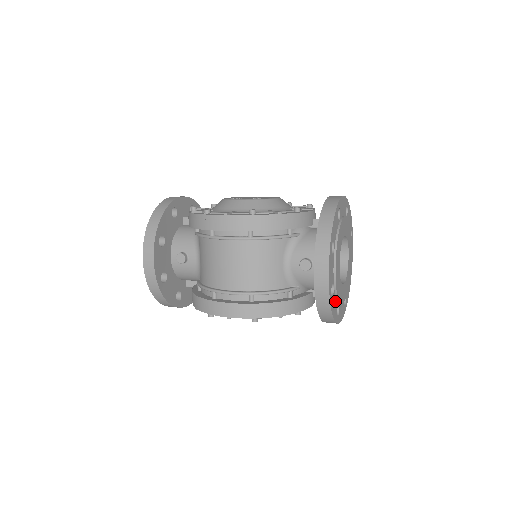
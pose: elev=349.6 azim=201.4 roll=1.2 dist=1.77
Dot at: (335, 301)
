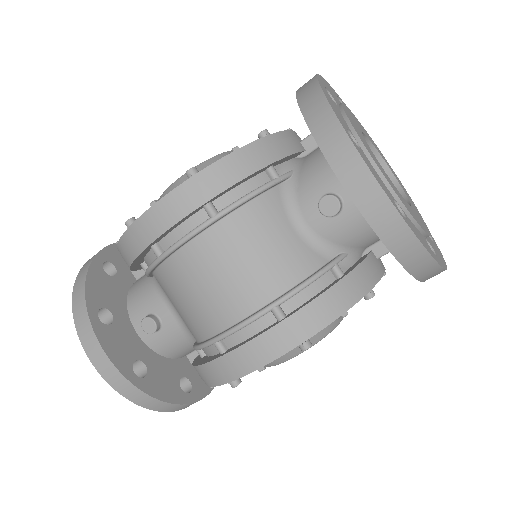
Dot at: (417, 231)
